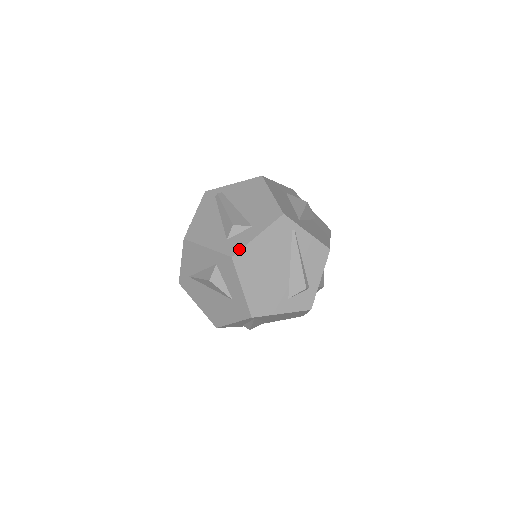
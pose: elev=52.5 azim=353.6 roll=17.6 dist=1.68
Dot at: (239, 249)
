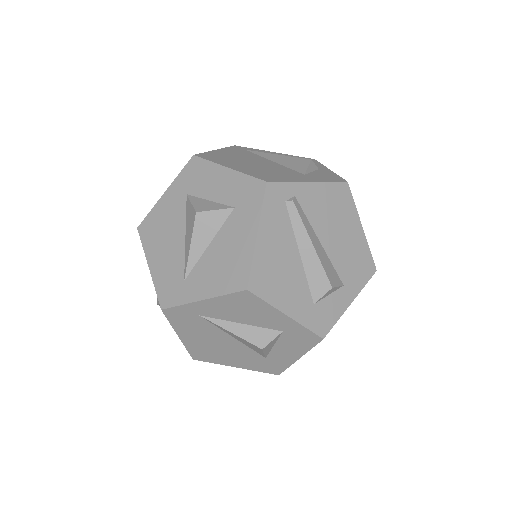
Dot at: (332, 326)
